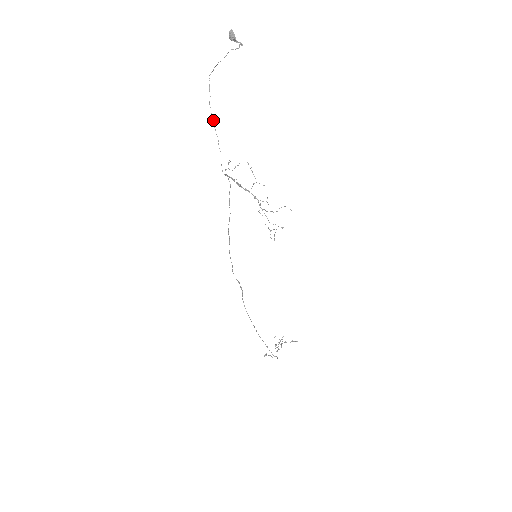
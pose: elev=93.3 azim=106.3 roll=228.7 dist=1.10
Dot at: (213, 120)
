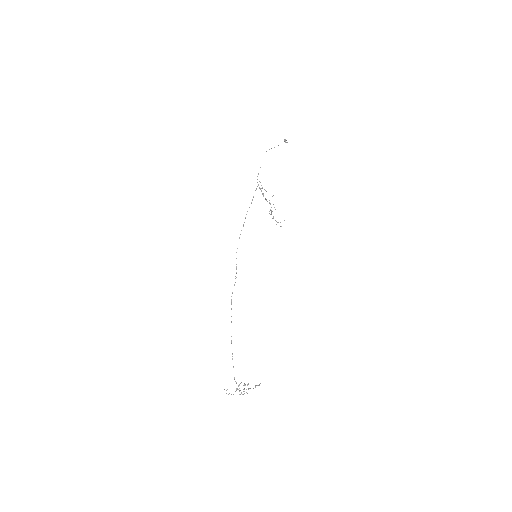
Dot at: occluded
